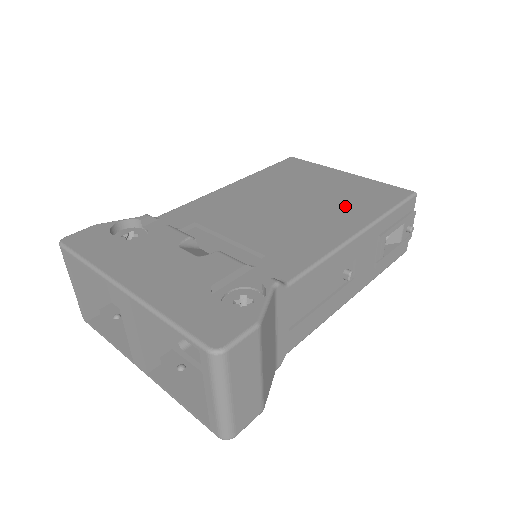
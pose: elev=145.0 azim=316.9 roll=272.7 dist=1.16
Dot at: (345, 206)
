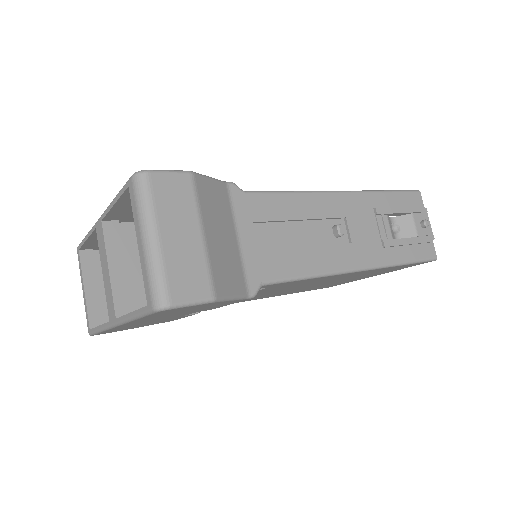
Dot at: occluded
